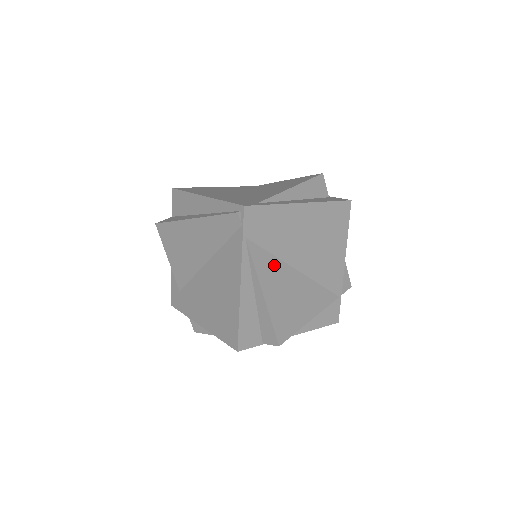
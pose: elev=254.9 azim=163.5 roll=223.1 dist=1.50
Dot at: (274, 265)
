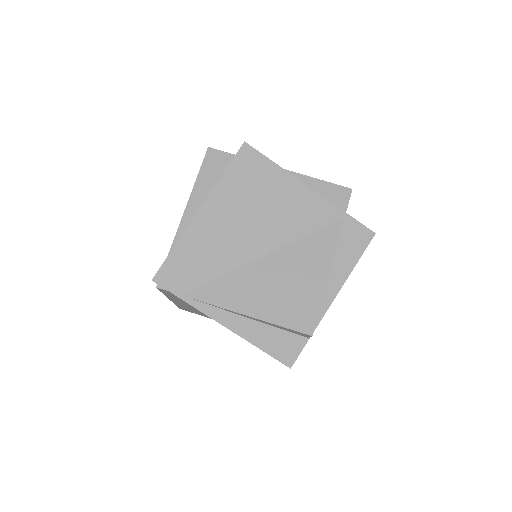
Dot at: (235, 281)
